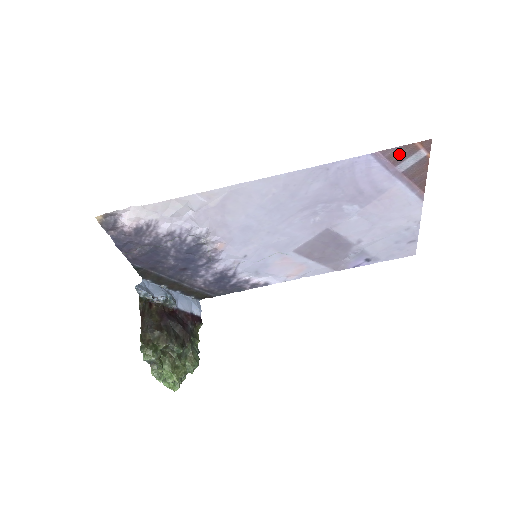
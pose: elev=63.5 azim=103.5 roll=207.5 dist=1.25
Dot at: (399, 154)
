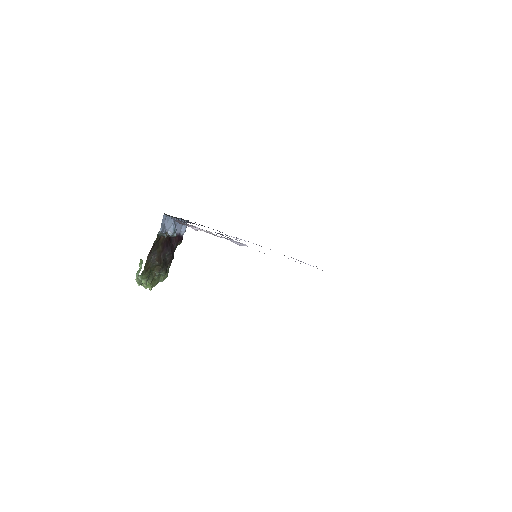
Dot at: occluded
